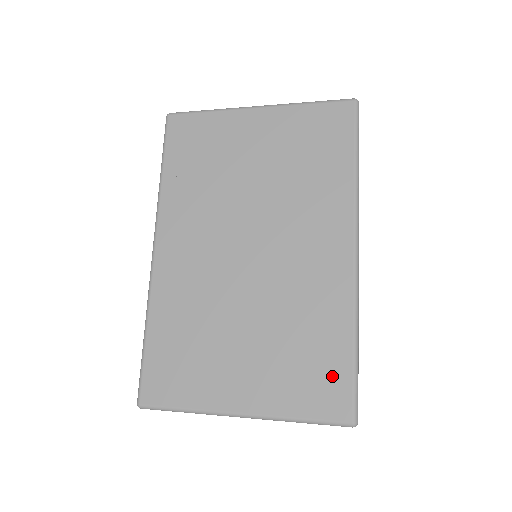
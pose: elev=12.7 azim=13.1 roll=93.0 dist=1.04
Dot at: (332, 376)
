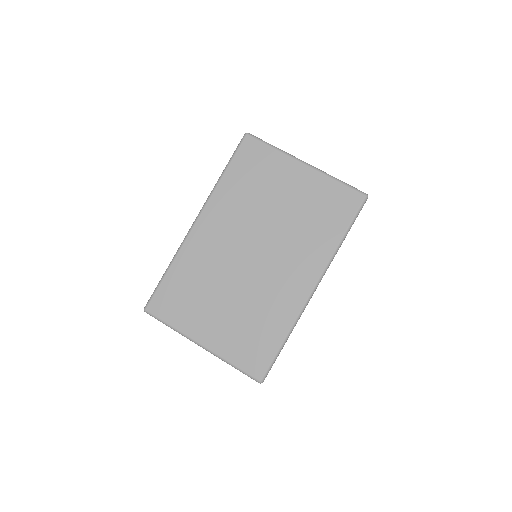
Dot at: (262, 351)
